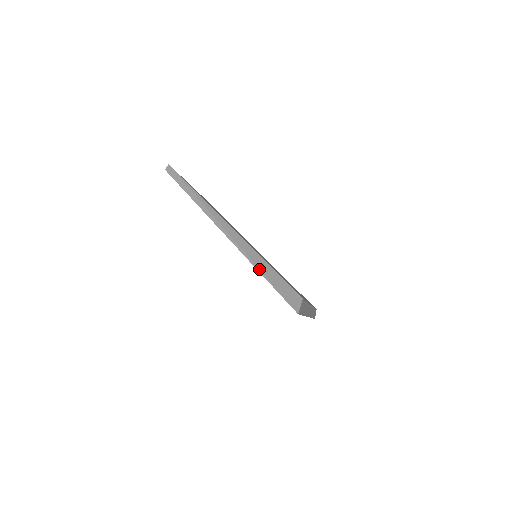
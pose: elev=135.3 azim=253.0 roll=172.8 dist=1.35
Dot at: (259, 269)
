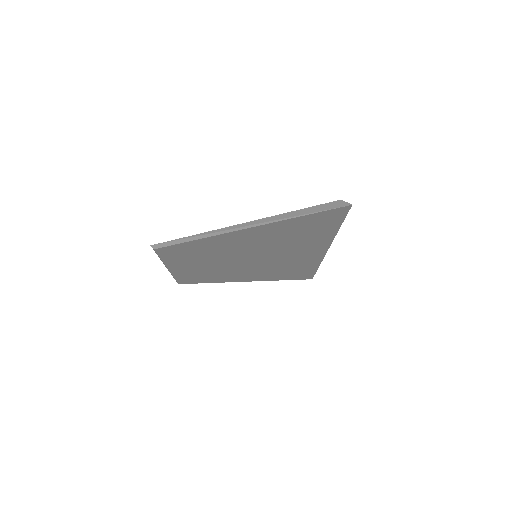
Dot at: (298, 216)
